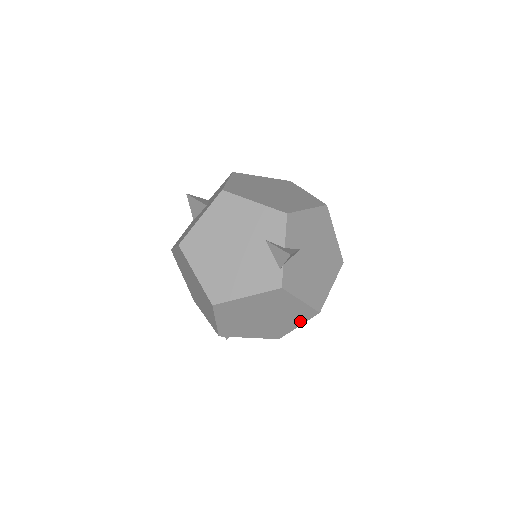
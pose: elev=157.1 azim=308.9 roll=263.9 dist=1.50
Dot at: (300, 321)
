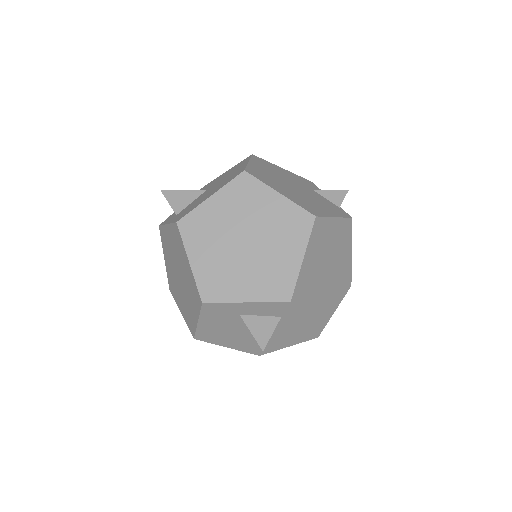
Dot at: (339, 298)
